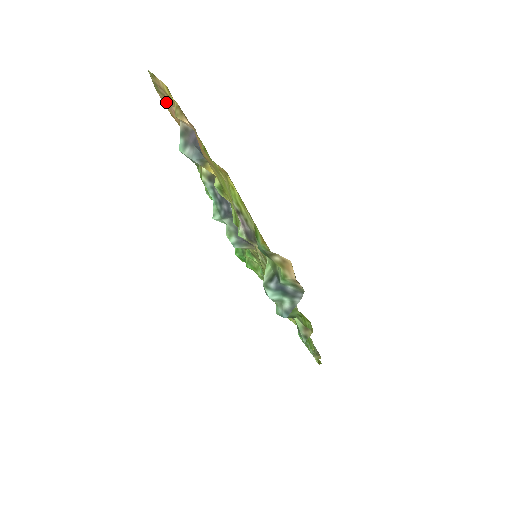
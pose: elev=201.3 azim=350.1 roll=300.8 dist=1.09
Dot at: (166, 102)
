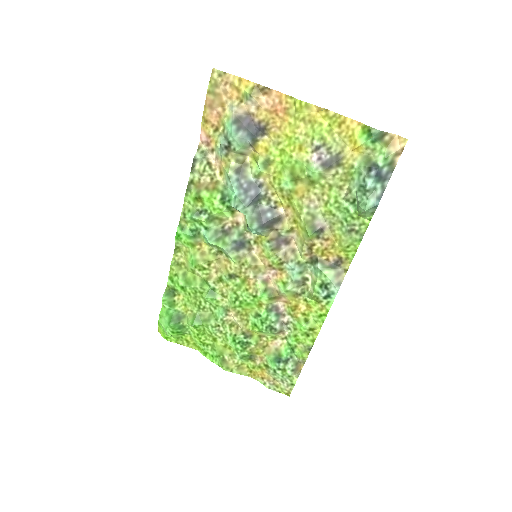
Dot at: (211, 105)
